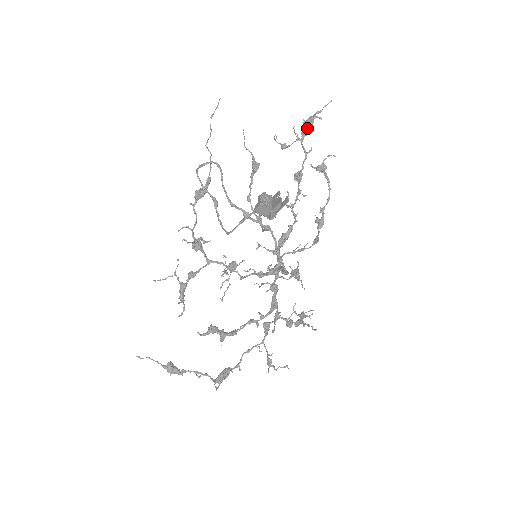
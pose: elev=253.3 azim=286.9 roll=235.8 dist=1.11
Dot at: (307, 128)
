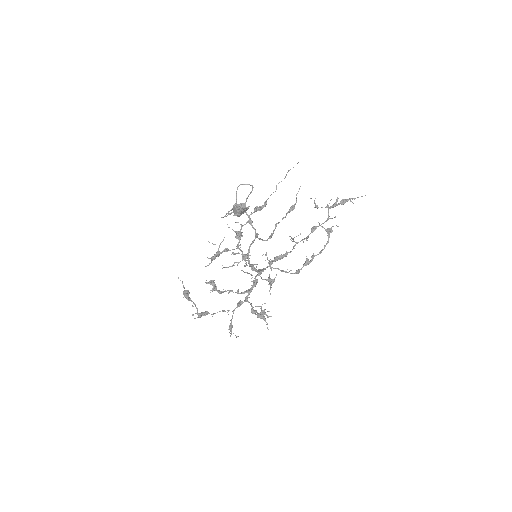
Dot at: occluded
